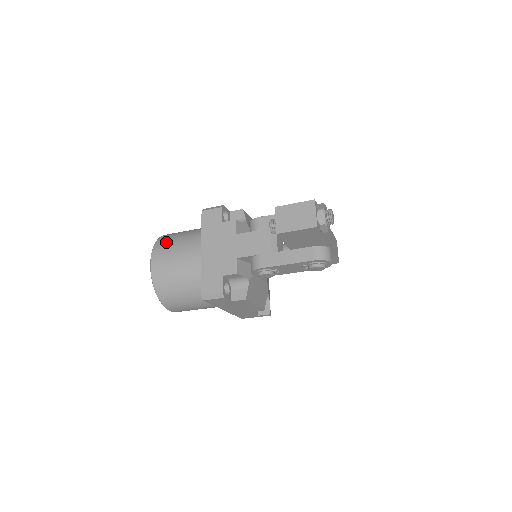
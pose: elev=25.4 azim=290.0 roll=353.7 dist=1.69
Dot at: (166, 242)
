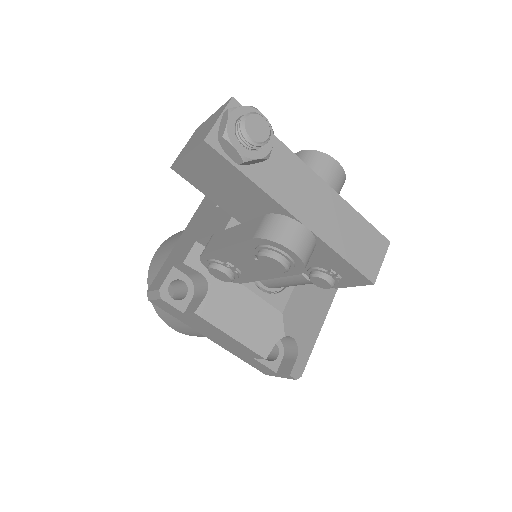
Dot at: occluded
